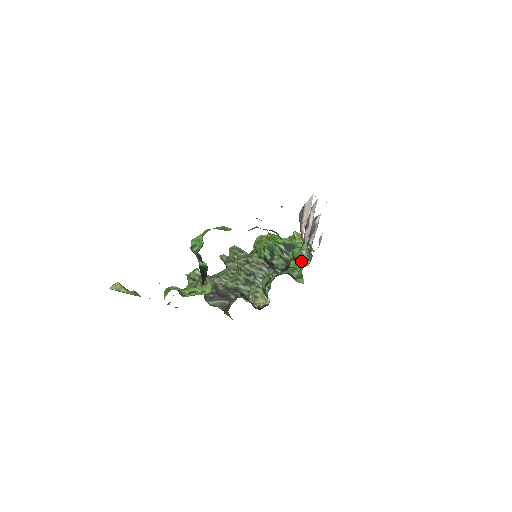
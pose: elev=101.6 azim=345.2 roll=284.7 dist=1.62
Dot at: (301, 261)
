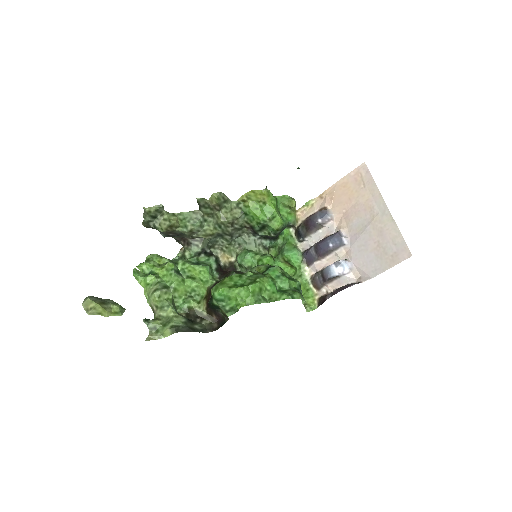
Dot at: (292, 267)
